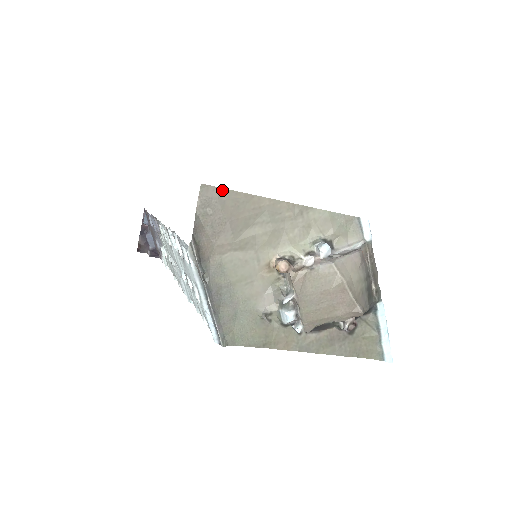
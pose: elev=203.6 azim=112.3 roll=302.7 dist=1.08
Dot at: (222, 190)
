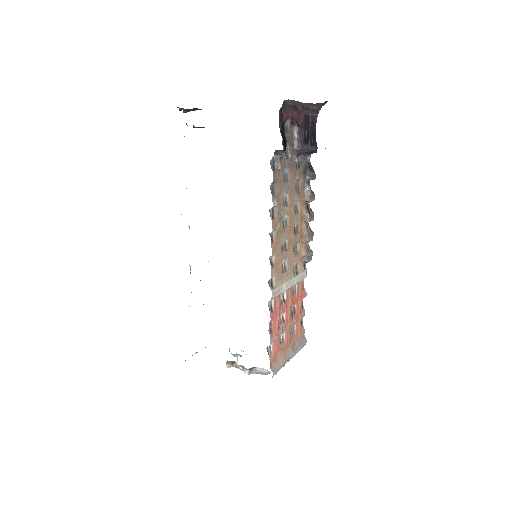
Dot at: occluded
